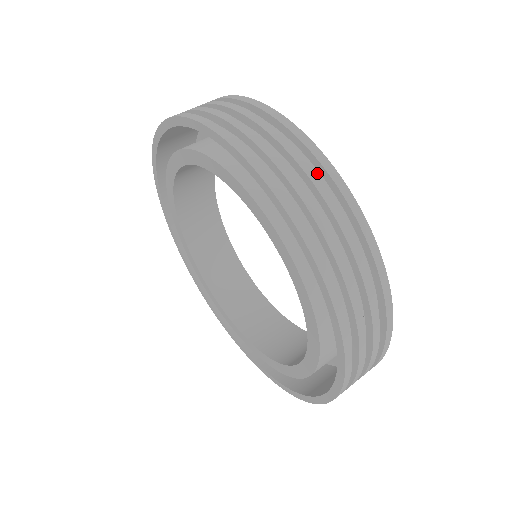
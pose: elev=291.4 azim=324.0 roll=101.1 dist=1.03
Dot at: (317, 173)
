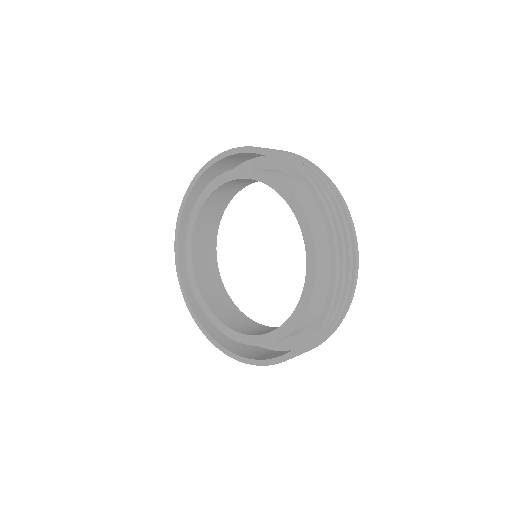
Dot at: occluded
